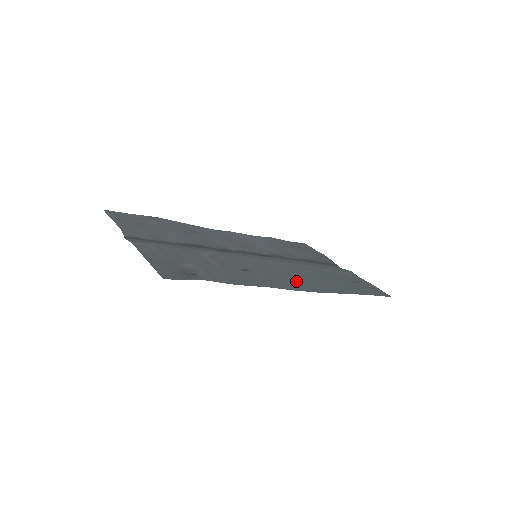
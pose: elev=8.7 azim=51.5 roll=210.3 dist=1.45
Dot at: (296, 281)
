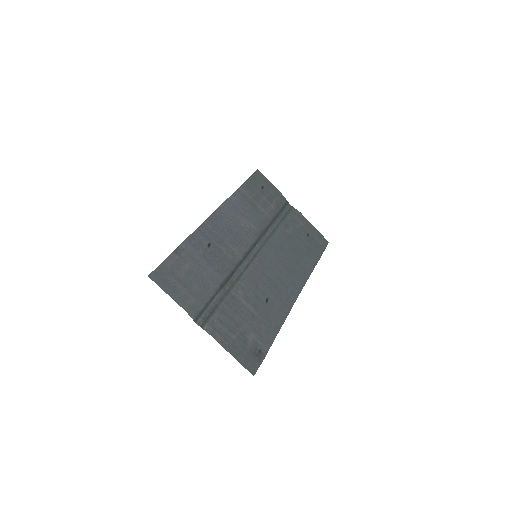
Dot at: (289, 282)
